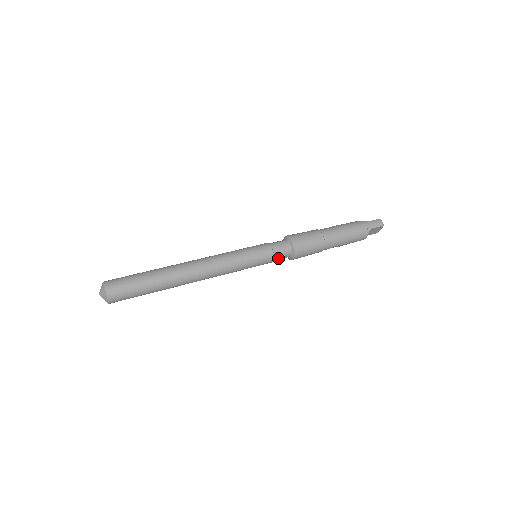
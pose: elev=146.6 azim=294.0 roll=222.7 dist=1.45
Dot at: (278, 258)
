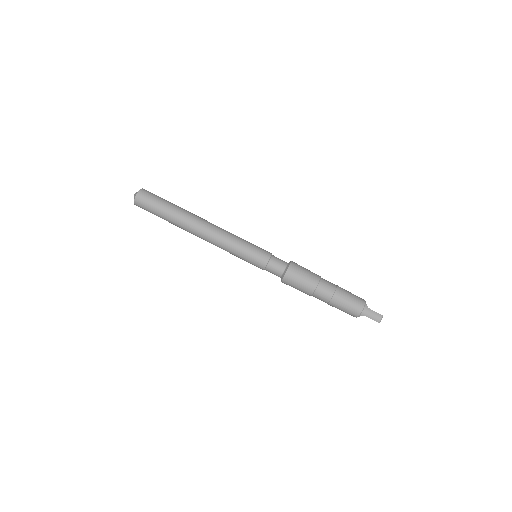
Dot at: (269, 271)
